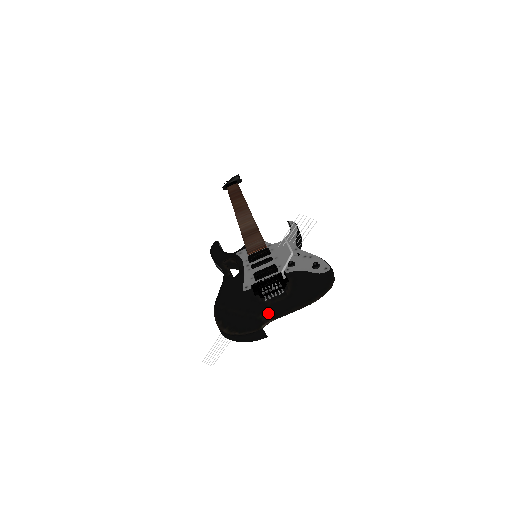
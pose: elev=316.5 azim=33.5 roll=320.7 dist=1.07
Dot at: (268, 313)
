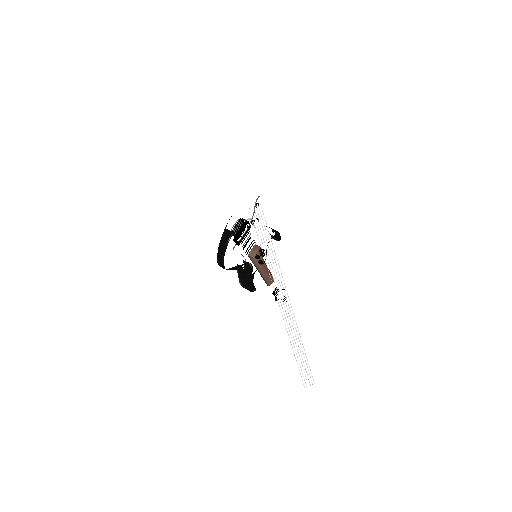
Dot at: occluded
